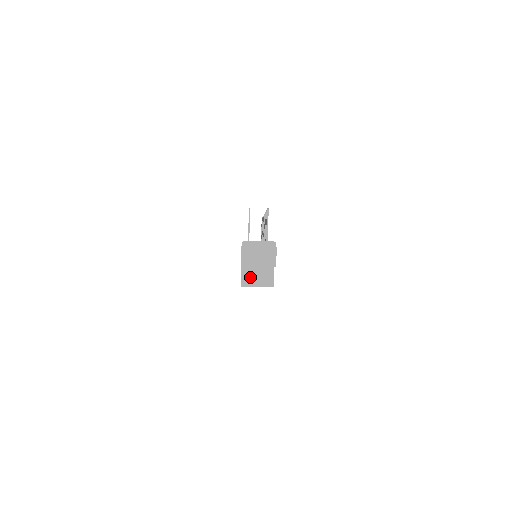
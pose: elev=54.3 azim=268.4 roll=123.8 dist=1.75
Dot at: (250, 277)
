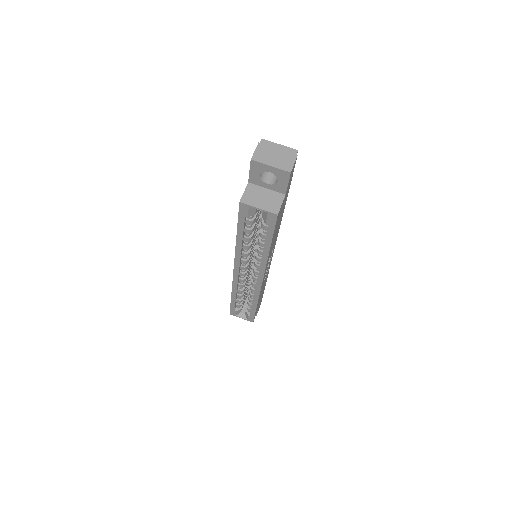
Dot at: (254, 196)
